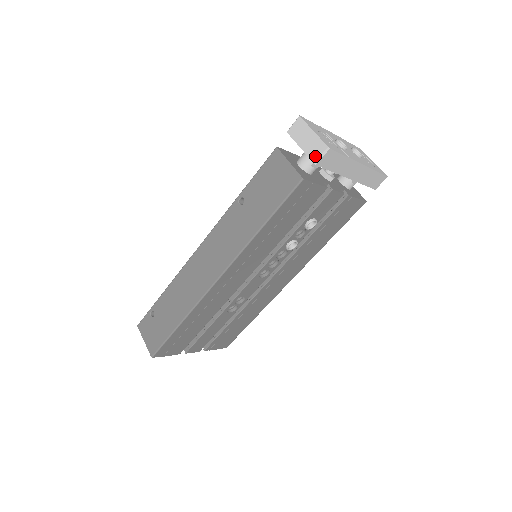
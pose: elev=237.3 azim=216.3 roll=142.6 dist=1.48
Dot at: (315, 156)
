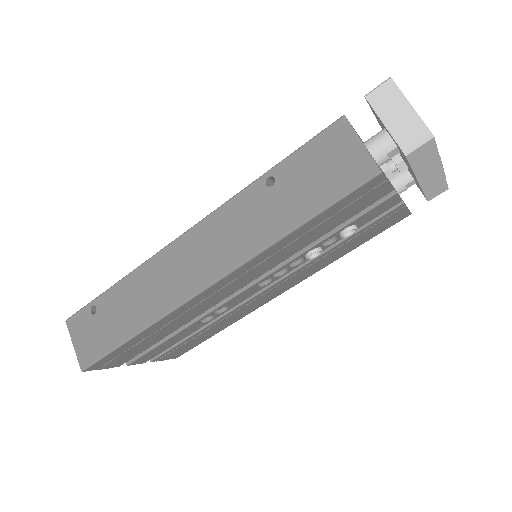
Dot at: (408, 143)
